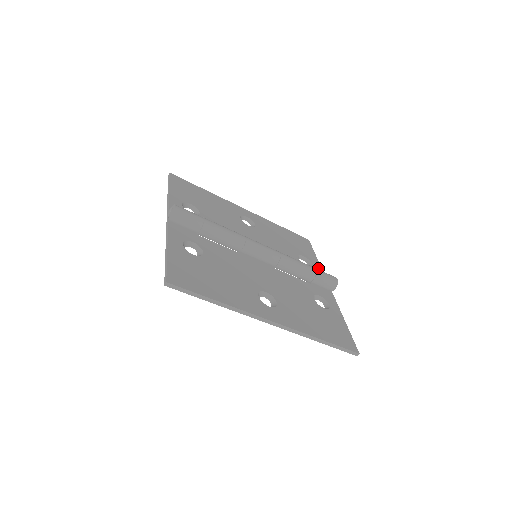
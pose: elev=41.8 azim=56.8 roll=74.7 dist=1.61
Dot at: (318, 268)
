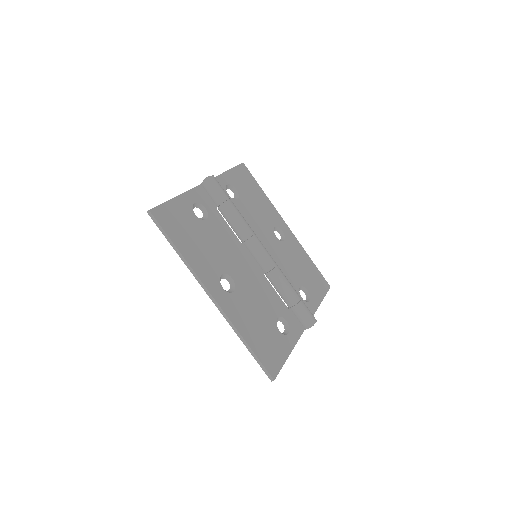
Dot at: (313, 307)
